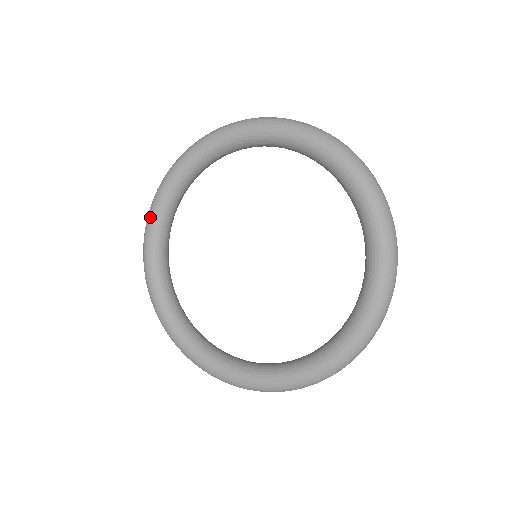
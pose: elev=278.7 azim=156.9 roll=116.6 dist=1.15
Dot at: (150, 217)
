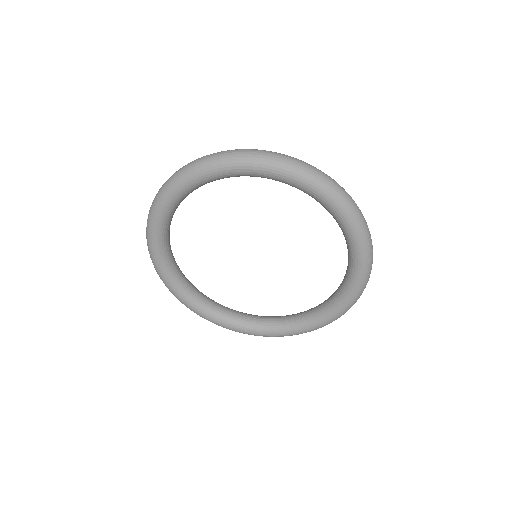
Dot at: (153, 222)
